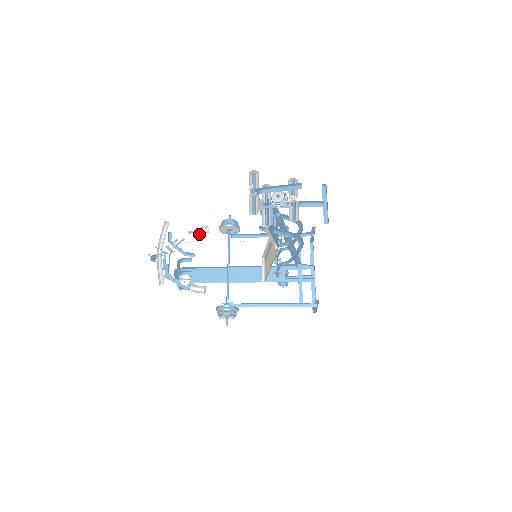
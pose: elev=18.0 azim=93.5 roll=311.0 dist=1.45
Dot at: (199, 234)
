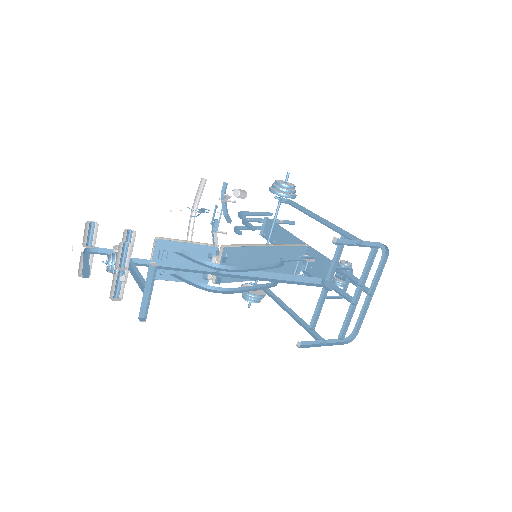
Dot at: (241, 195)
